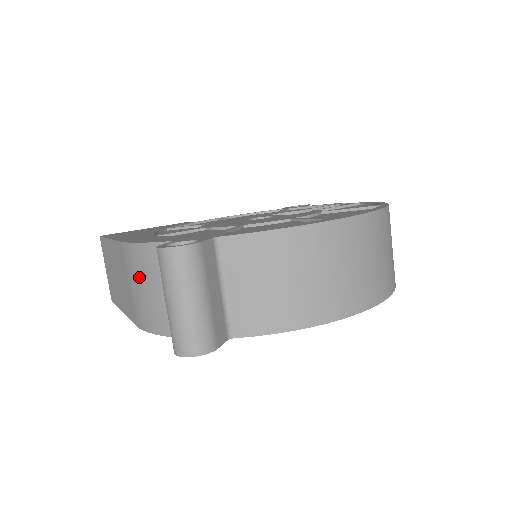
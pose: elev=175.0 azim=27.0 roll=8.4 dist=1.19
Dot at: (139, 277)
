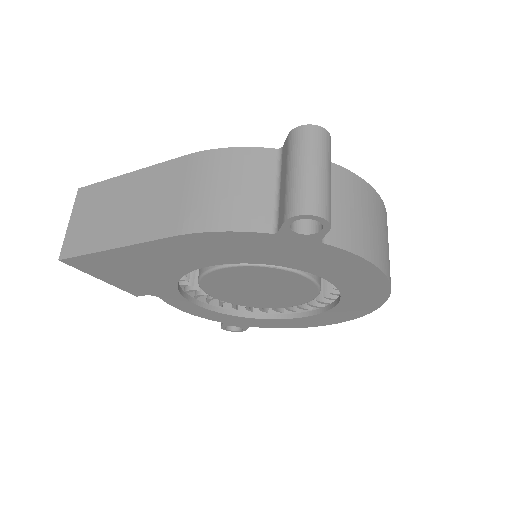
Dot at: (217, 177)
